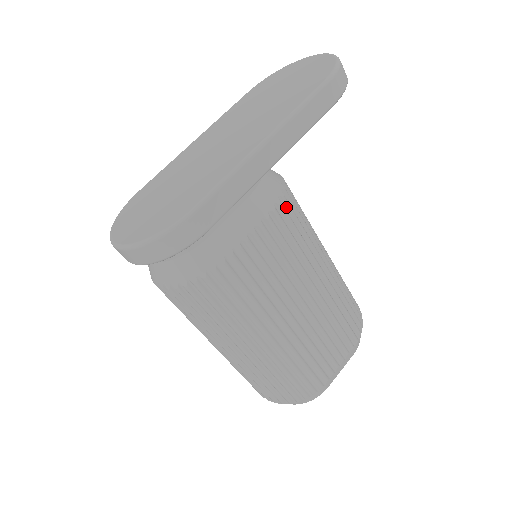
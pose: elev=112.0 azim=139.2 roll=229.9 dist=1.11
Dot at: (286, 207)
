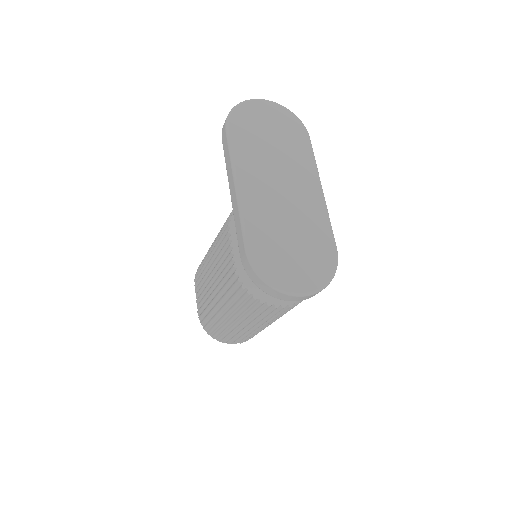
Dot at: occluded
